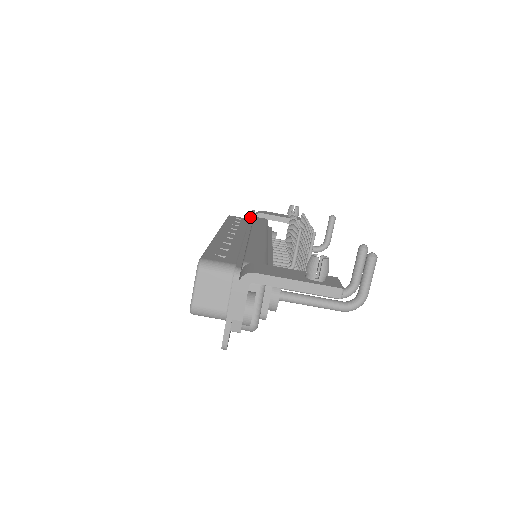
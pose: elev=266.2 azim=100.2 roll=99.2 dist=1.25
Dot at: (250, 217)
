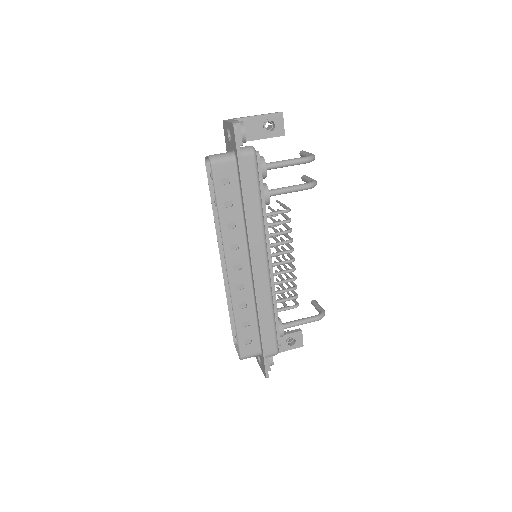
Dot at: occluded
